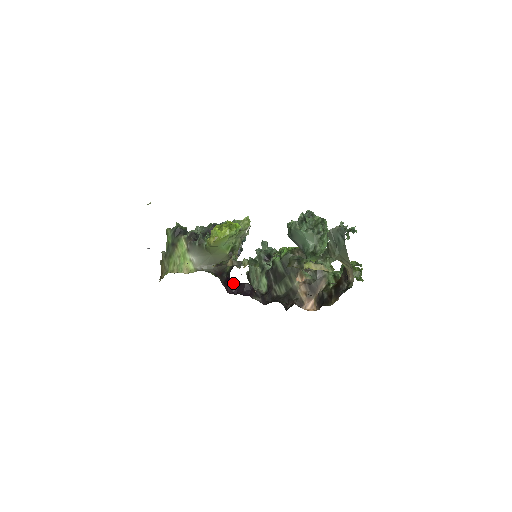
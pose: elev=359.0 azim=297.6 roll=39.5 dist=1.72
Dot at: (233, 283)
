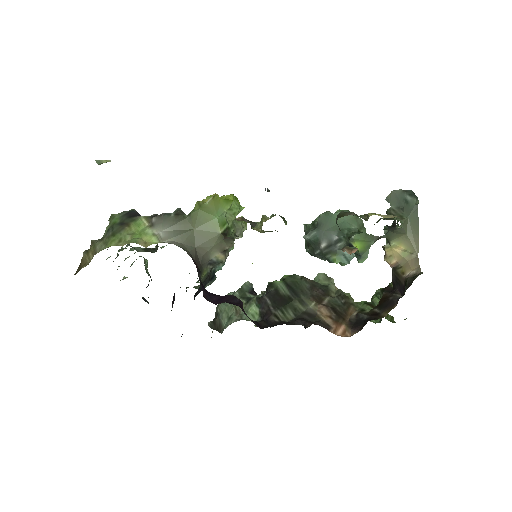
Dot at: occluded
